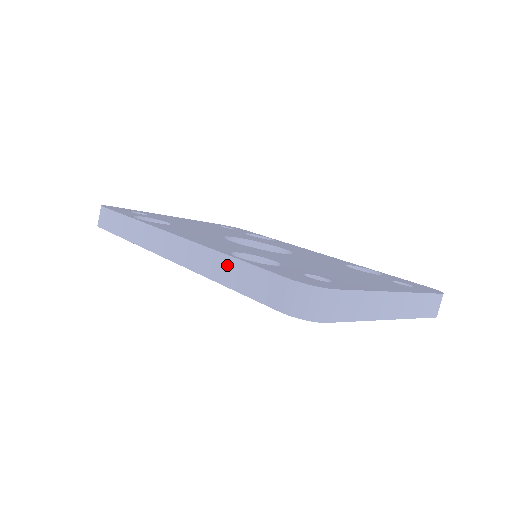
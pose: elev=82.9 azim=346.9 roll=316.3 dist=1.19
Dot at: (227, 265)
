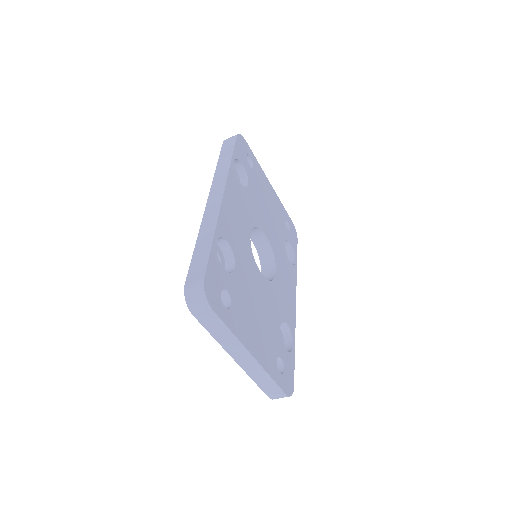
Dot at: (208, 239)
